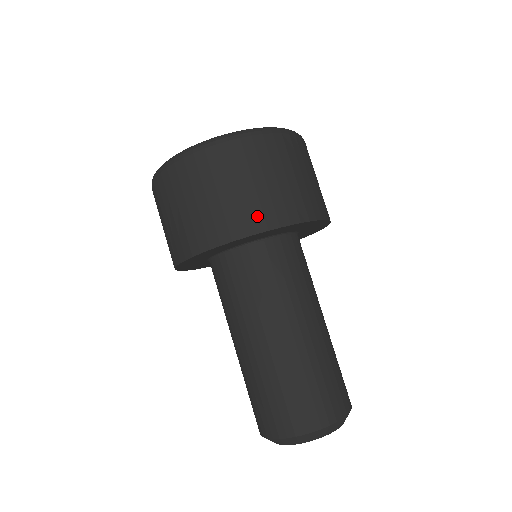
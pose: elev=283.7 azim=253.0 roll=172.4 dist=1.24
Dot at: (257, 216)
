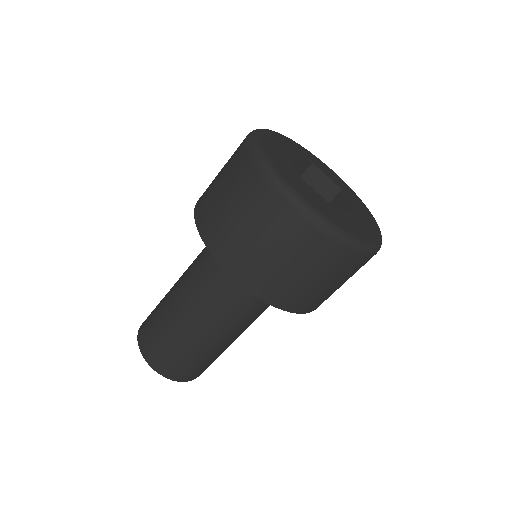
Dot at: (251, 275)
